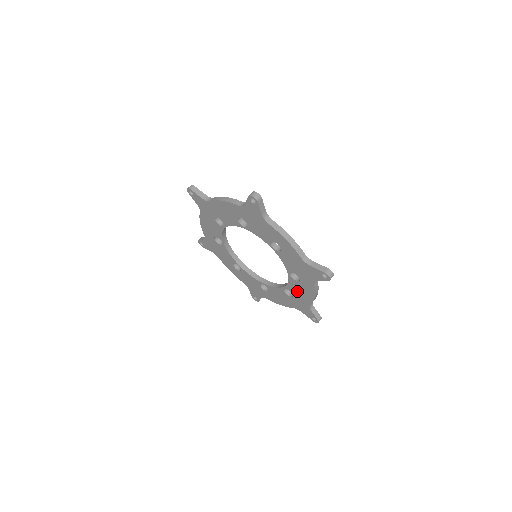
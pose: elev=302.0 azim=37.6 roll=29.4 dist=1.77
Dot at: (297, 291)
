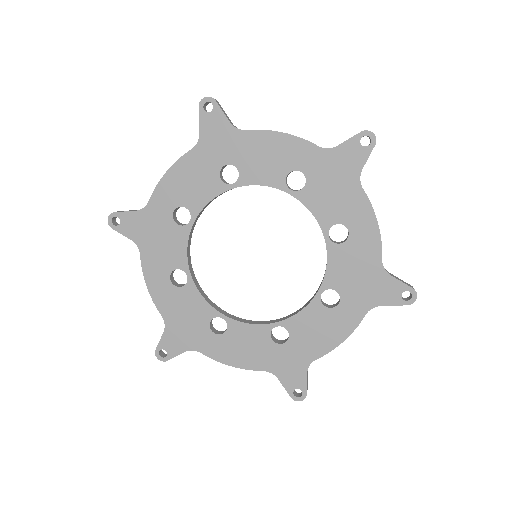
Dot at: (308, 330)
